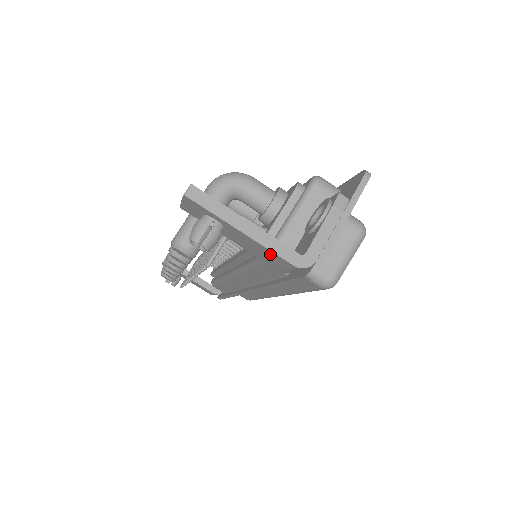
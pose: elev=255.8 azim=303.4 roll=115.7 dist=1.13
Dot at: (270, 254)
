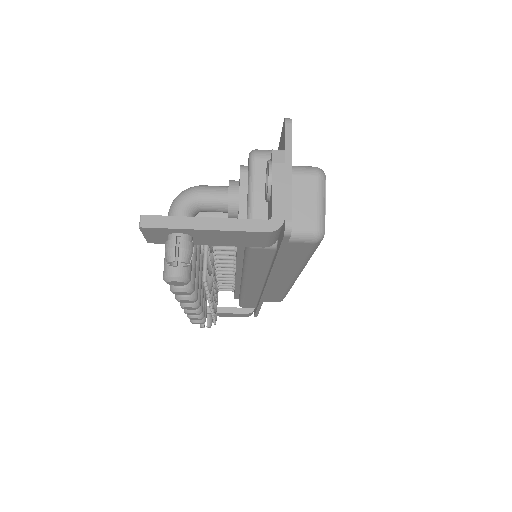
Dot at: (242, 235)
